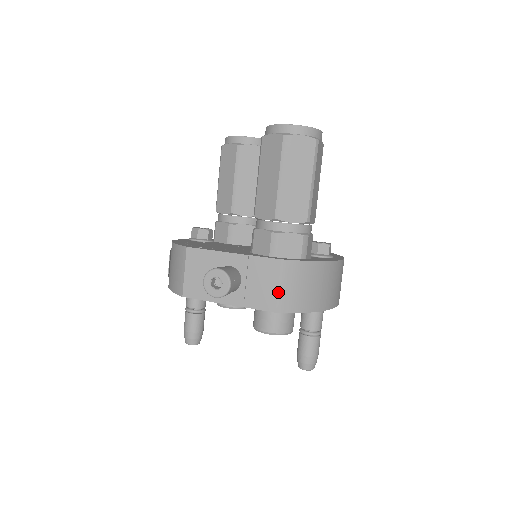
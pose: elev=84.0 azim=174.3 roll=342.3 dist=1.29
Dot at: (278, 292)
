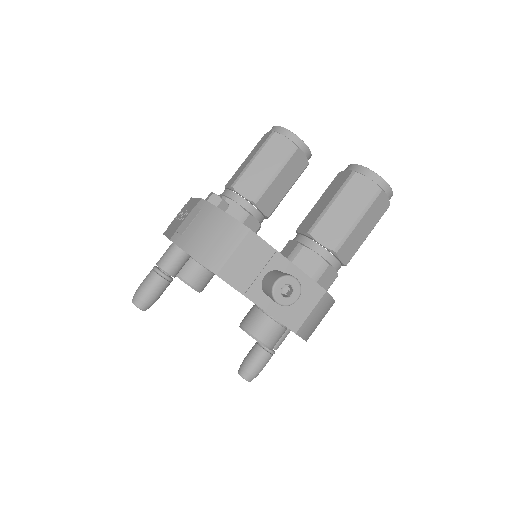
Dot at: (308, 317)
